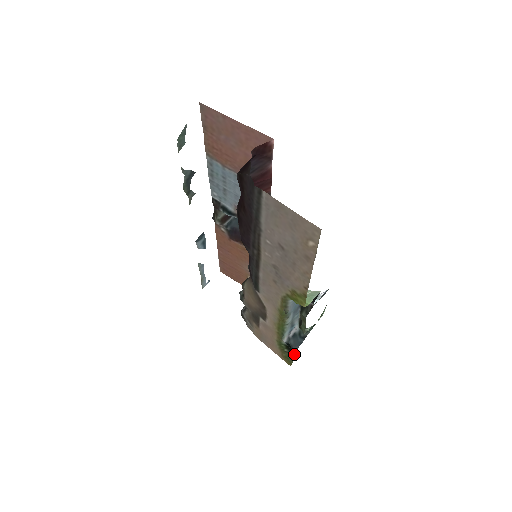
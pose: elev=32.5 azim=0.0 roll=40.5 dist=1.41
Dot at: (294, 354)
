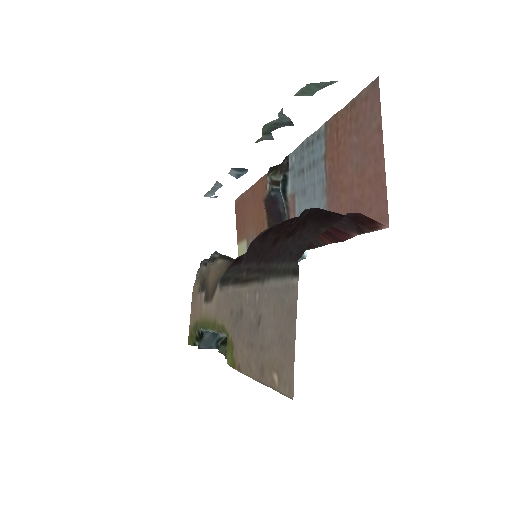
Dot at: occluded
